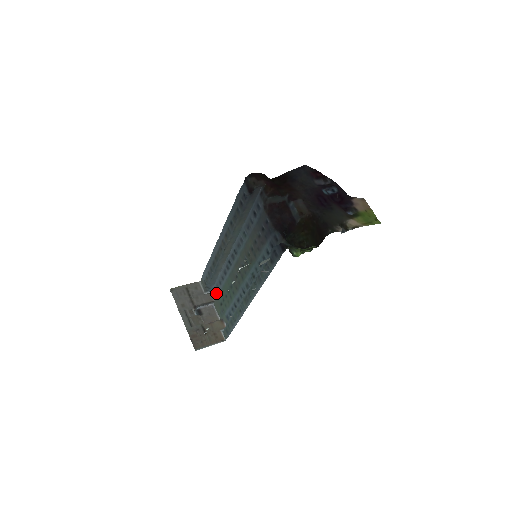
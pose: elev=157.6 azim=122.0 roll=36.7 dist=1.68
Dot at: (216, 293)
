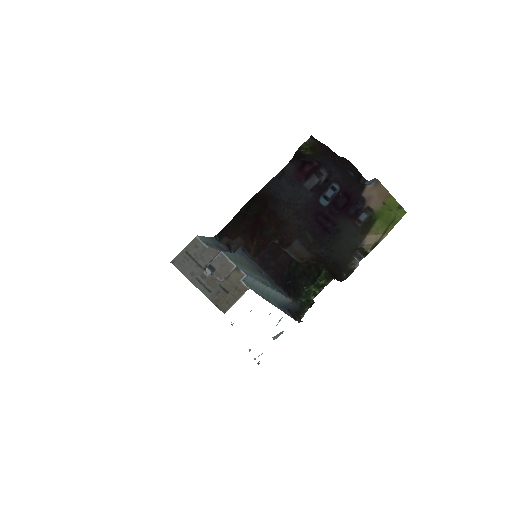
Dot at: occluded
